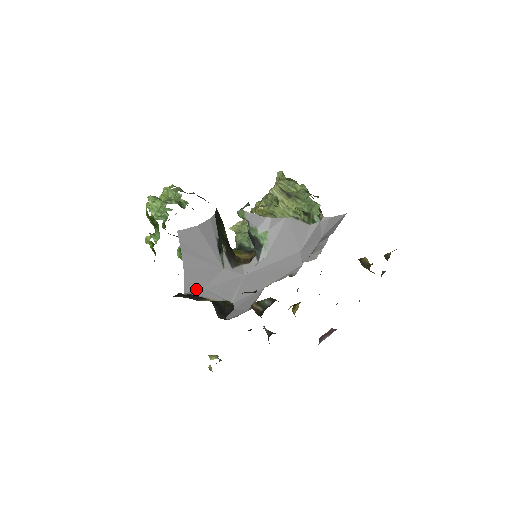
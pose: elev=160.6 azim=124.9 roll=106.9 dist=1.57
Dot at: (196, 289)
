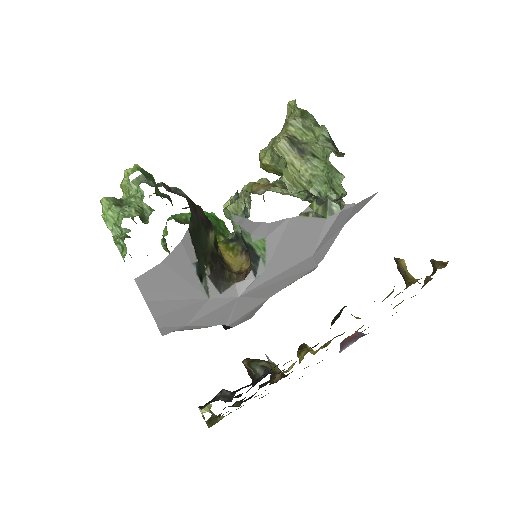
Dot at: (176, 329)
